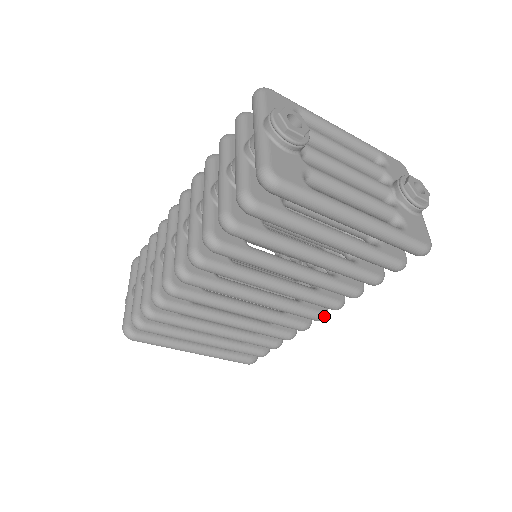
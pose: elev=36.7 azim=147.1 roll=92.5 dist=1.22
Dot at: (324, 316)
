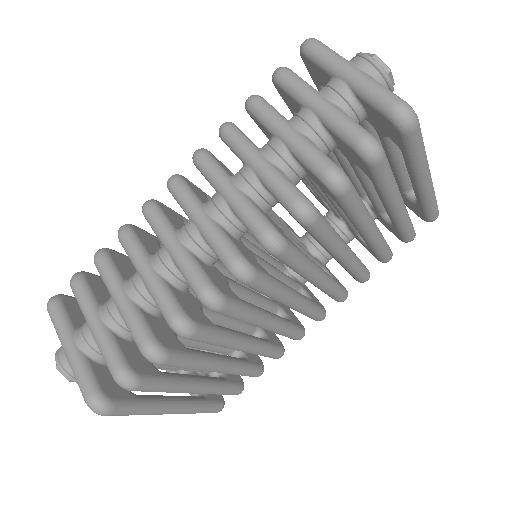
Dot at: occluded
